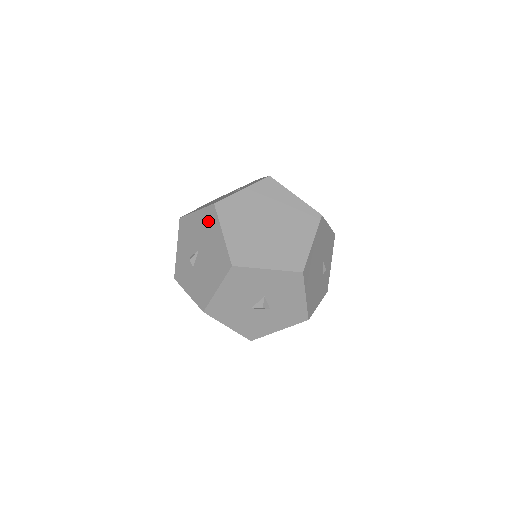
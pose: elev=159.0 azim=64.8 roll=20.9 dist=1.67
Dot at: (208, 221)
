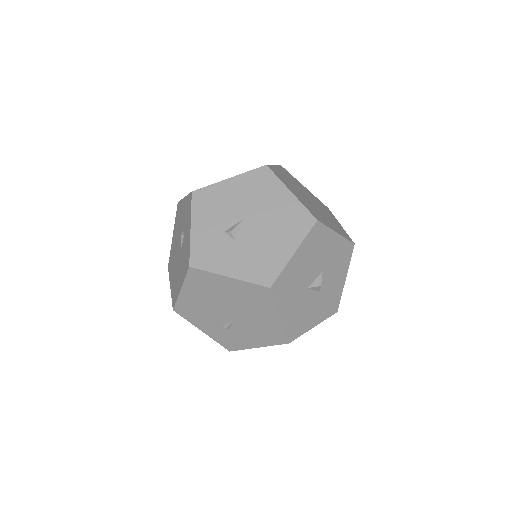
Dot at: (259, 184)
